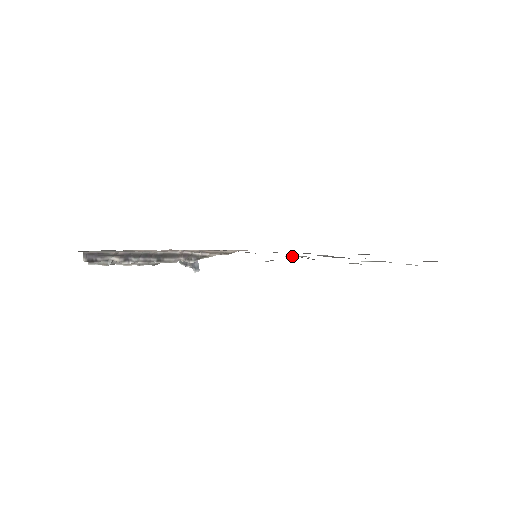
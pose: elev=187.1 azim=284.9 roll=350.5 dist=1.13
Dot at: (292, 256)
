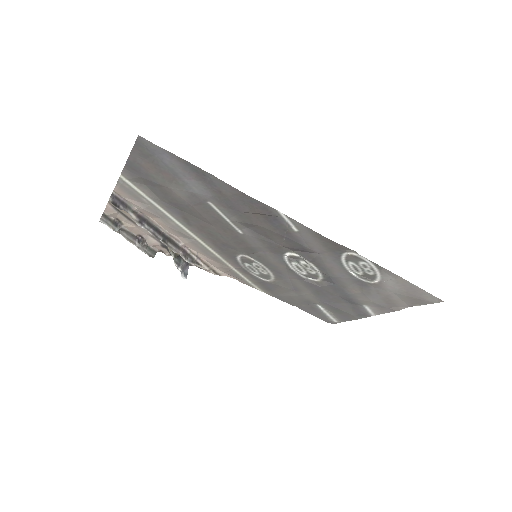
Dot at: (293, 253)
